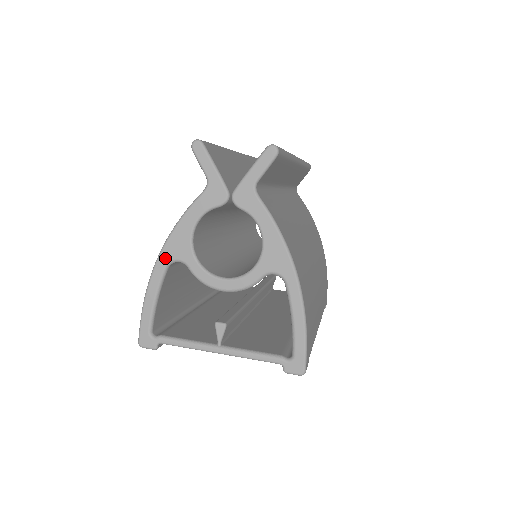
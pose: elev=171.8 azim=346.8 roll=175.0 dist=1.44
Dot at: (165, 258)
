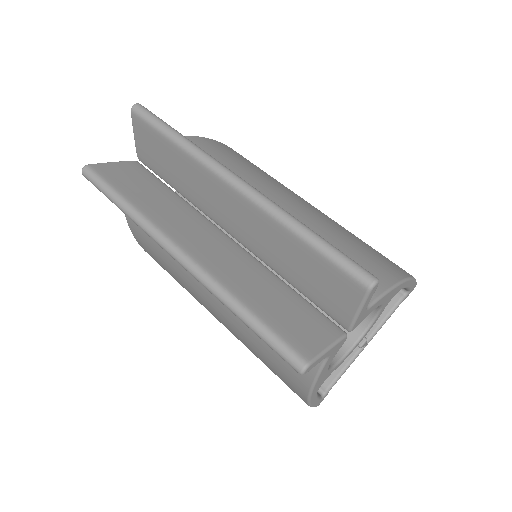
Dot at: (315, 393)
